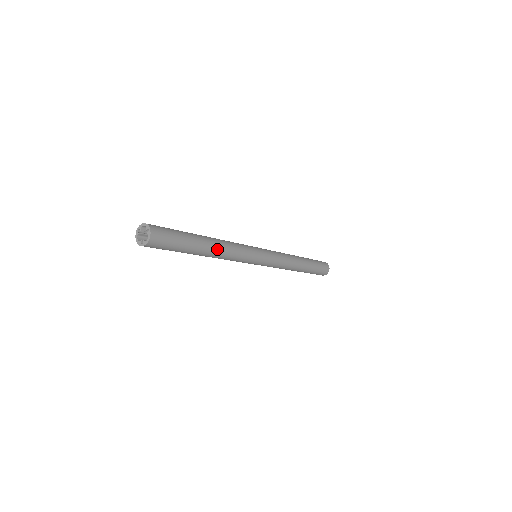
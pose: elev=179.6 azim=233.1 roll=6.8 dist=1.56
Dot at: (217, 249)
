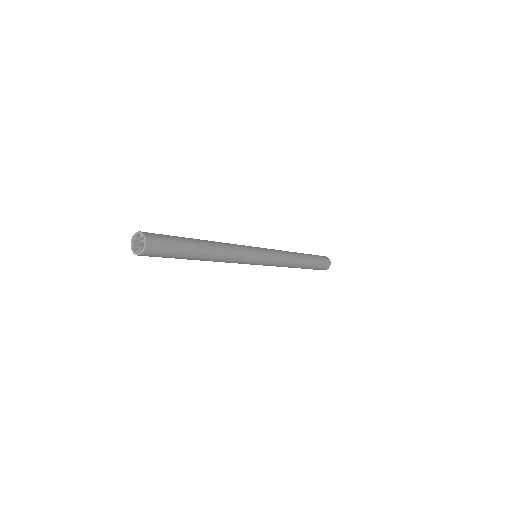
Dot at: (216, 251)
